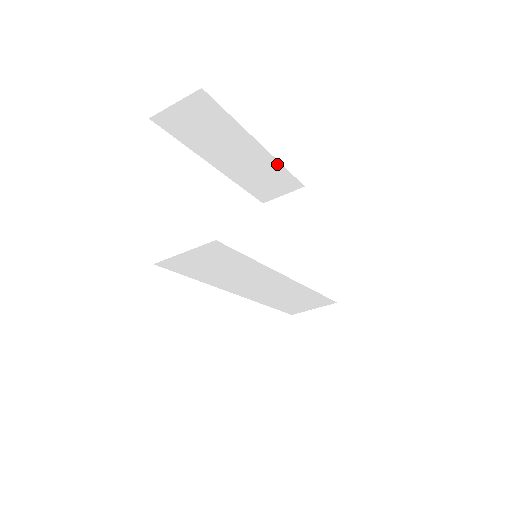
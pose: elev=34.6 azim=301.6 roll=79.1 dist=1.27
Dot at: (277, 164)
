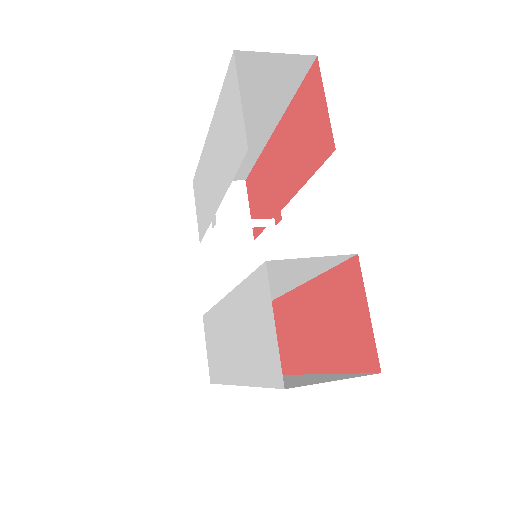
Dot at: (257, 153)
